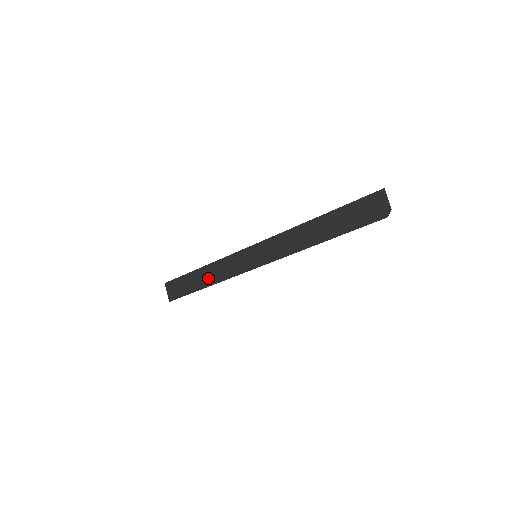
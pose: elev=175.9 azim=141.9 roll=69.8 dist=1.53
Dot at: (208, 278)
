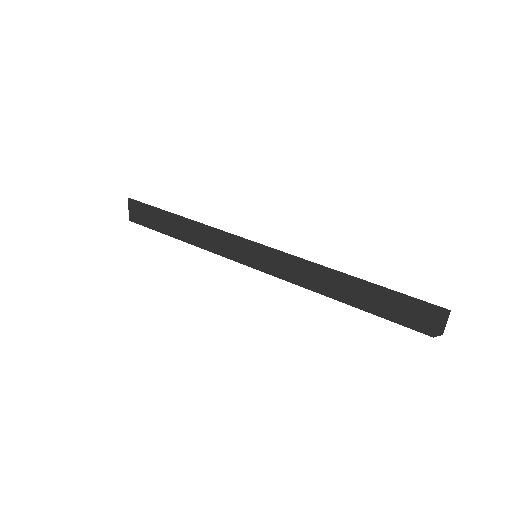
Dot at: (187, 233)
